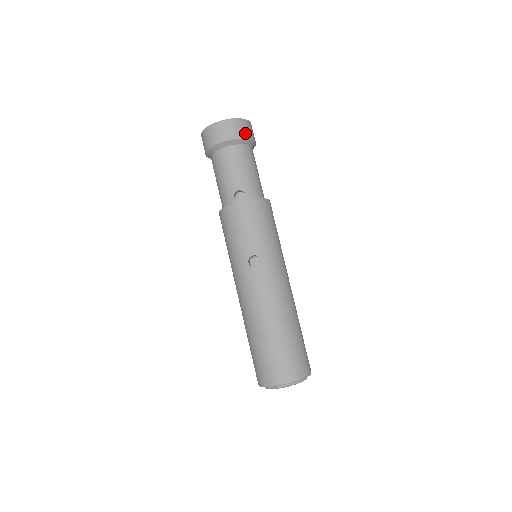
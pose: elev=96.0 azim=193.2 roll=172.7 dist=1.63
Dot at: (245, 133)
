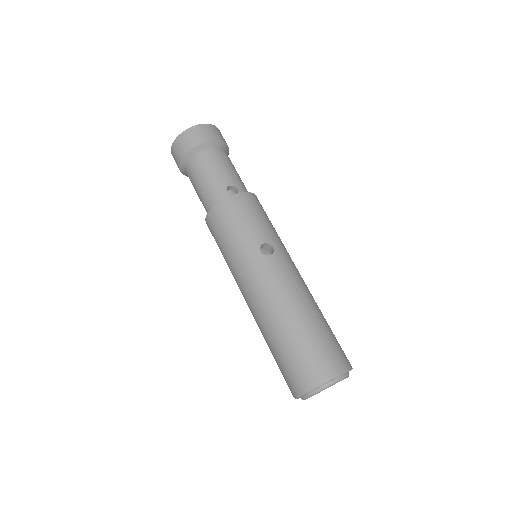
Dot at: (223, 138)
